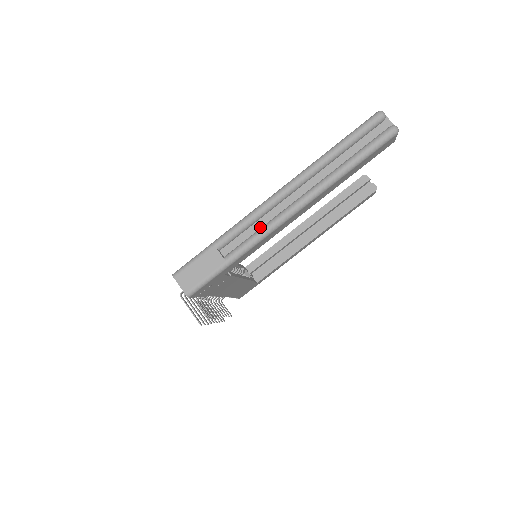
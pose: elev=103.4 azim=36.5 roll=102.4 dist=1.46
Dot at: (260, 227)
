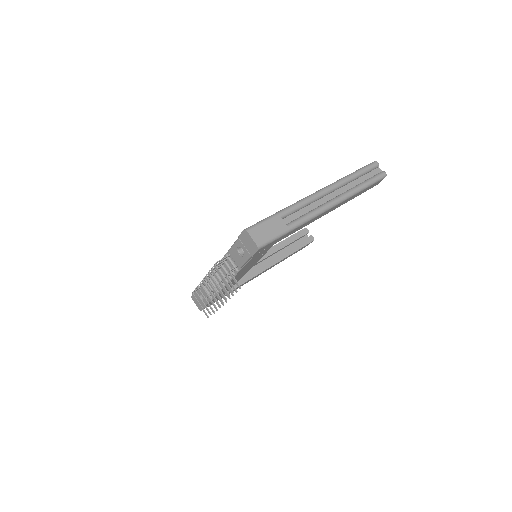
Dot at: (308, 211)
